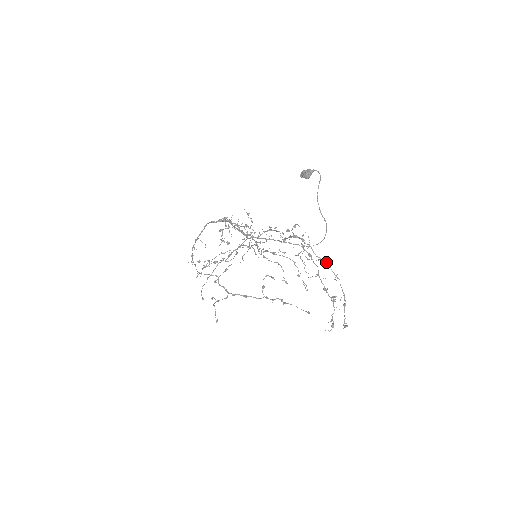
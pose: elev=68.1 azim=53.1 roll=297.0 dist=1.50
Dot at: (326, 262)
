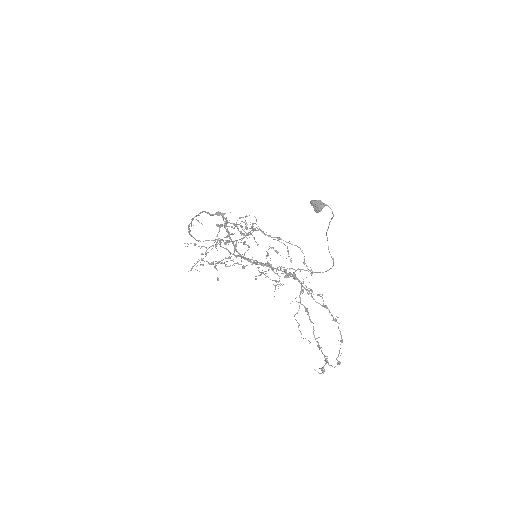
Dot at: (326, 307)
